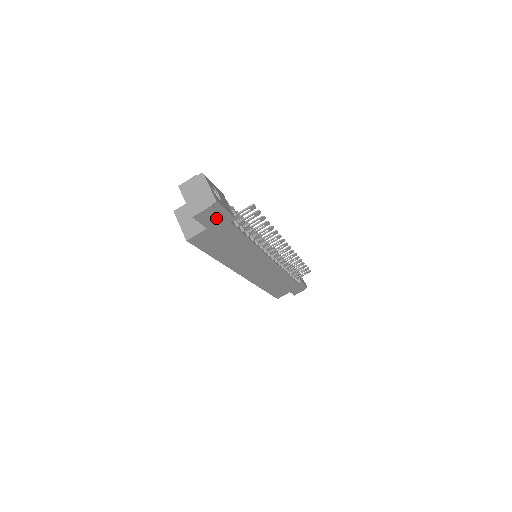
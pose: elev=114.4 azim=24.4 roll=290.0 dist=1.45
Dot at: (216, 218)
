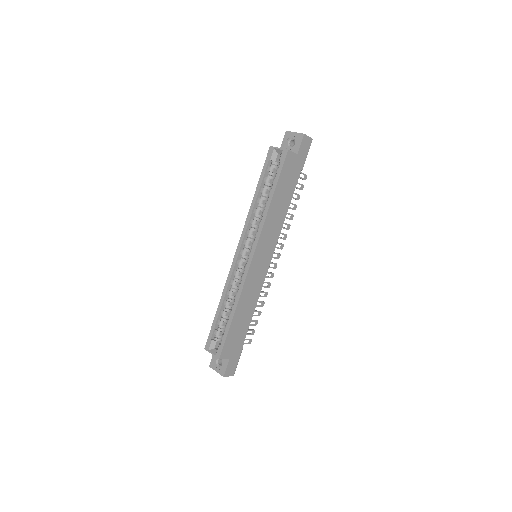
Dot at: (304, 152)
